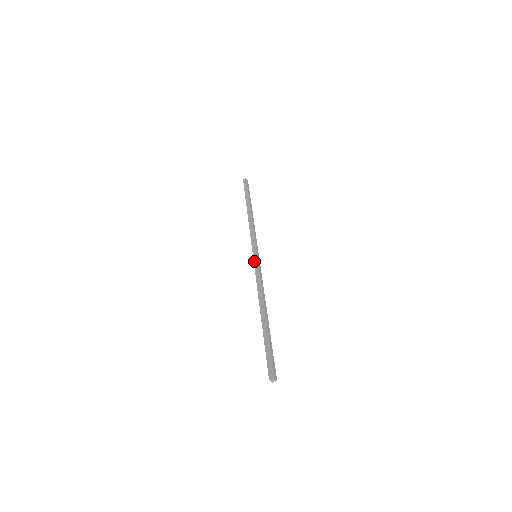
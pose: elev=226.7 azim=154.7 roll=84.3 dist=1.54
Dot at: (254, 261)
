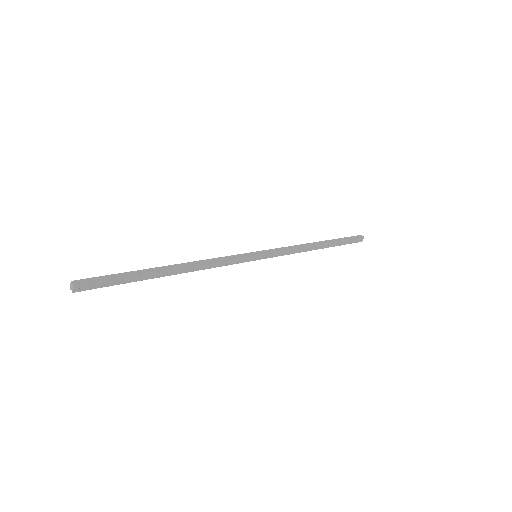
Dot at: (246, 253)
